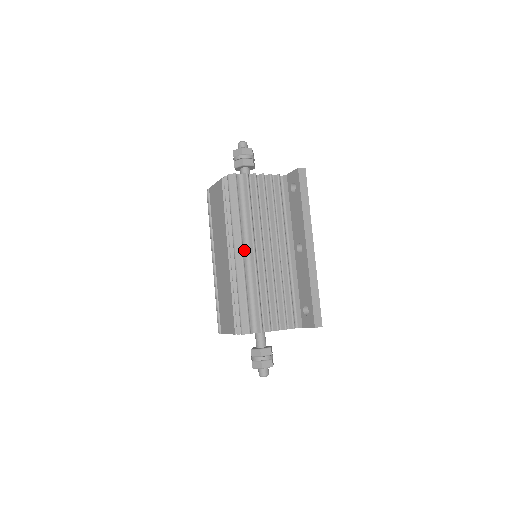
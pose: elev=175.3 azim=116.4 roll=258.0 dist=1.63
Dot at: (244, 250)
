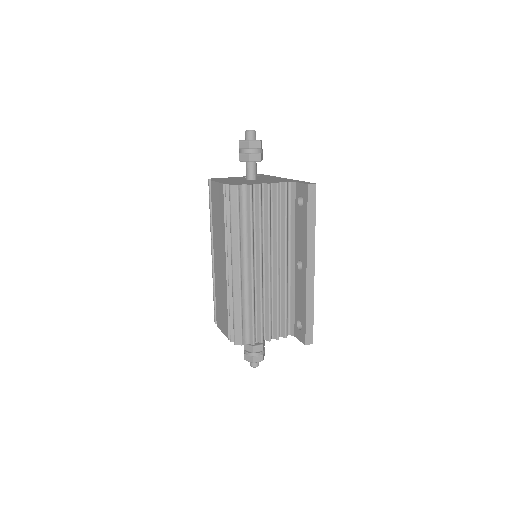
Dot at: (242, 266)
